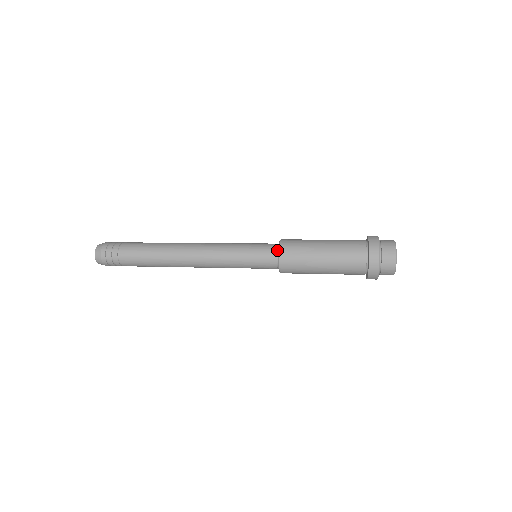
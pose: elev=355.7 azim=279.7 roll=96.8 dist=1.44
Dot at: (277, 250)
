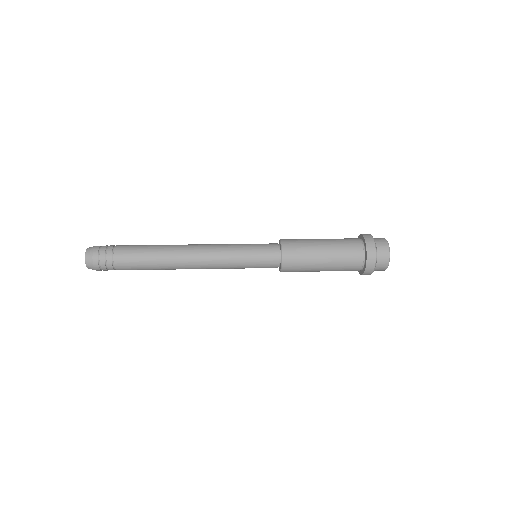
Dot at: (279, 250)
